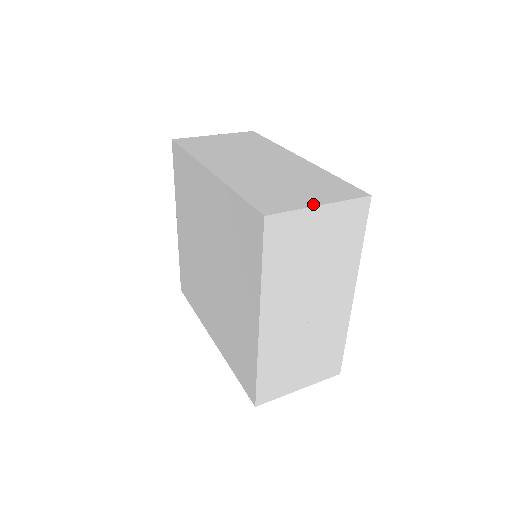
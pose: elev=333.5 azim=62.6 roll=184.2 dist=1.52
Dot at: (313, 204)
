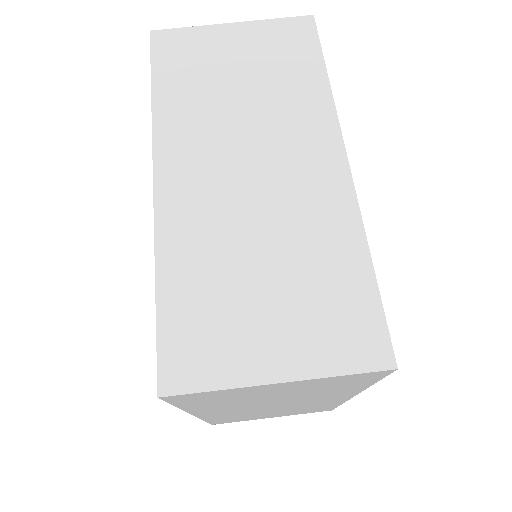
Dot at: (265, 376)
